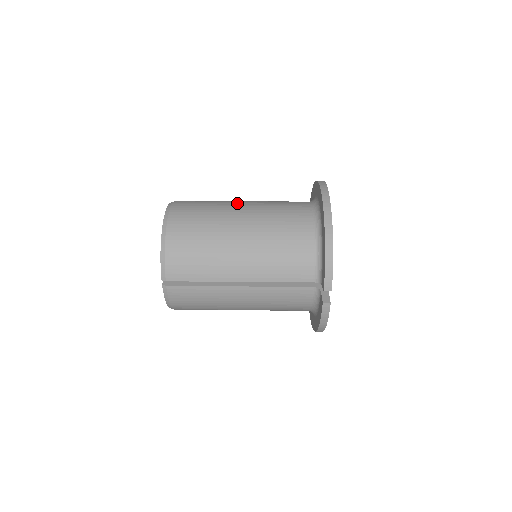
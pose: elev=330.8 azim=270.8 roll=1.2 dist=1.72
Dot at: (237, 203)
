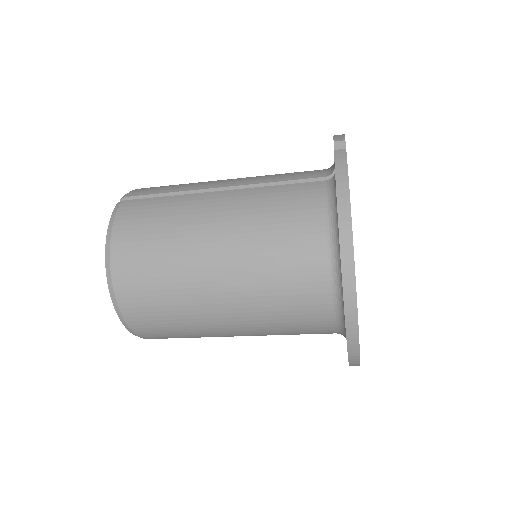
Dot at: occluded
